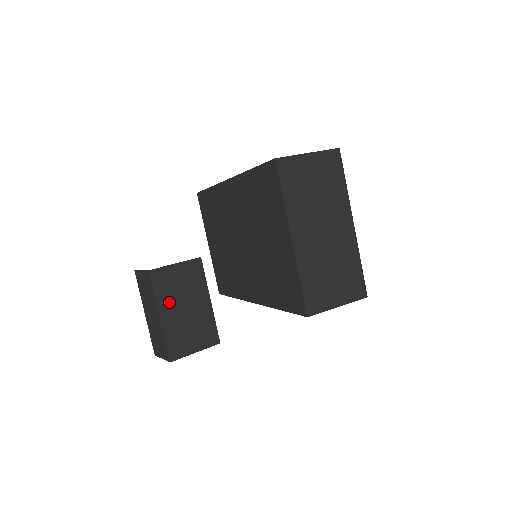
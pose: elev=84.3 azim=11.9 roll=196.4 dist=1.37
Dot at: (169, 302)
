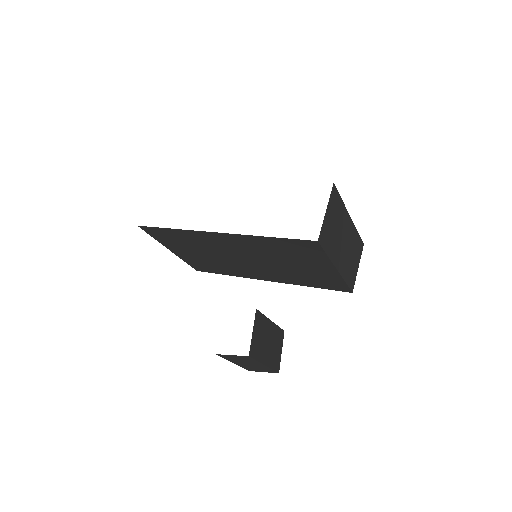
Dot at: (263, 353)
